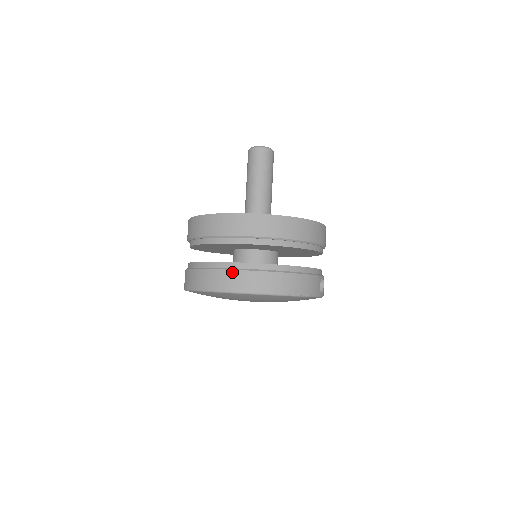
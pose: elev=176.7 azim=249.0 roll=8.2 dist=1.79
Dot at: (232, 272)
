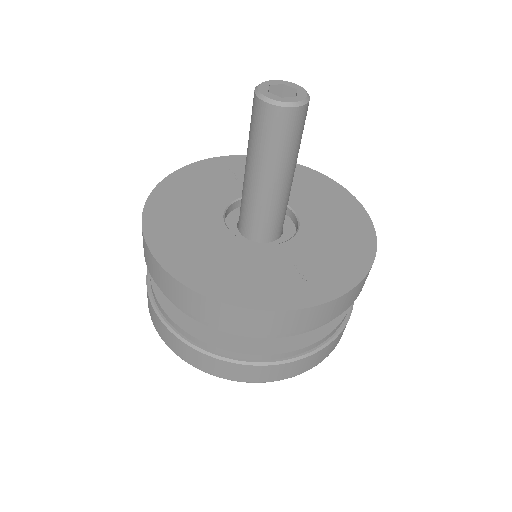
Dot at: (308, 358)
